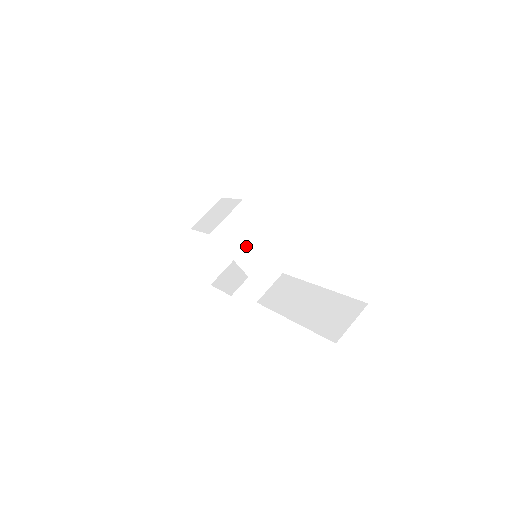
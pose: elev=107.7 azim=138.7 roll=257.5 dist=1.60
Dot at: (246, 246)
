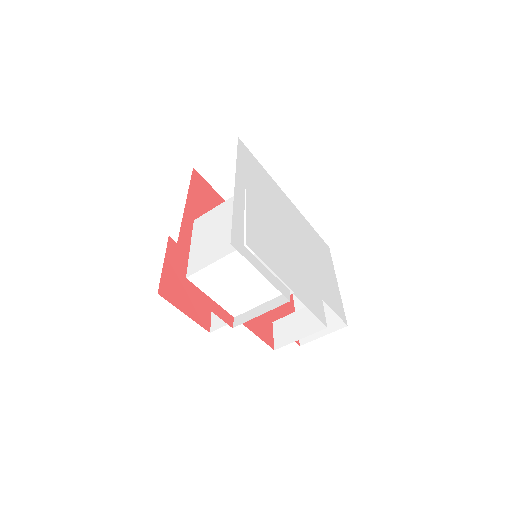
Dot at: occluded
